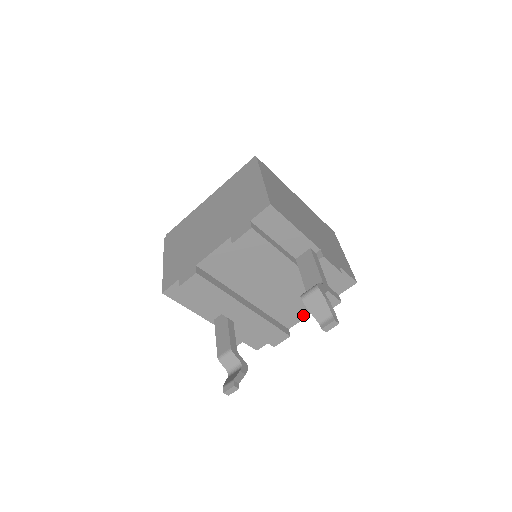
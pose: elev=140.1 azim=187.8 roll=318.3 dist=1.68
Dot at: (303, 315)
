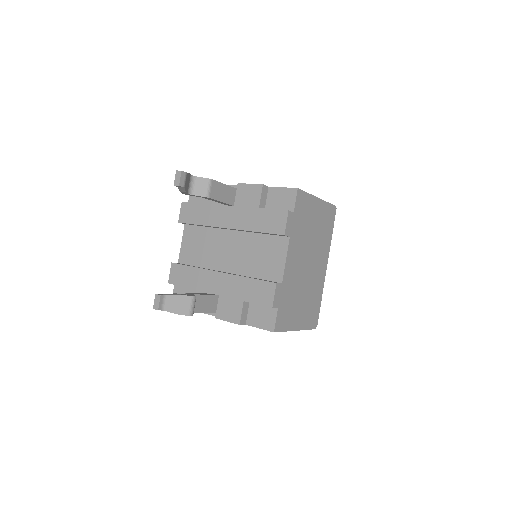
Dot at: (282, 257)
